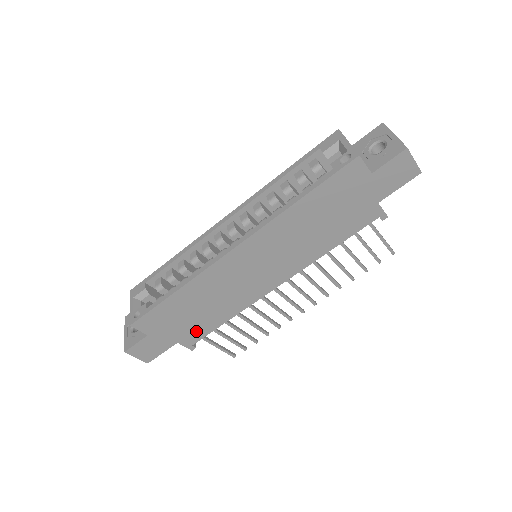
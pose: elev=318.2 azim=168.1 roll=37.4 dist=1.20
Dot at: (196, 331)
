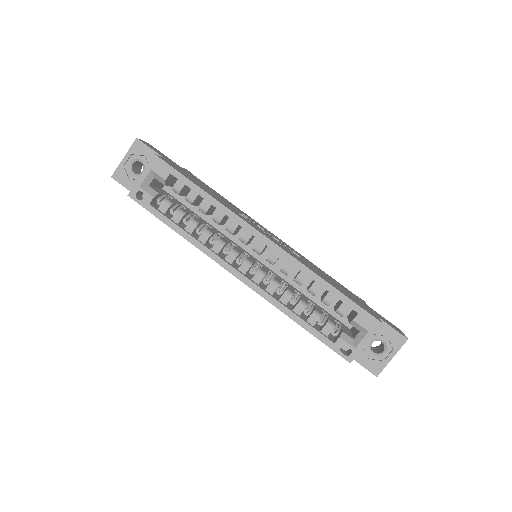
Dot at: occluded
